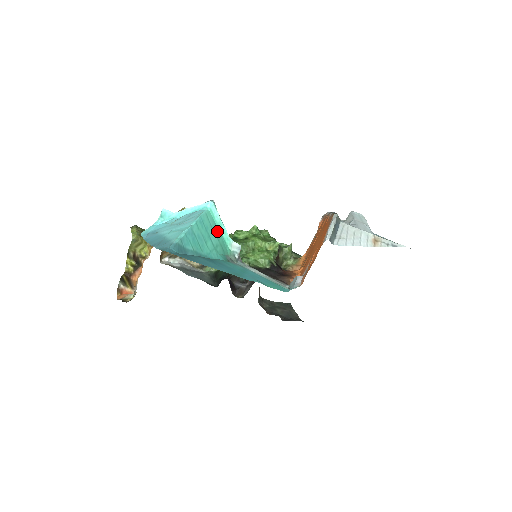
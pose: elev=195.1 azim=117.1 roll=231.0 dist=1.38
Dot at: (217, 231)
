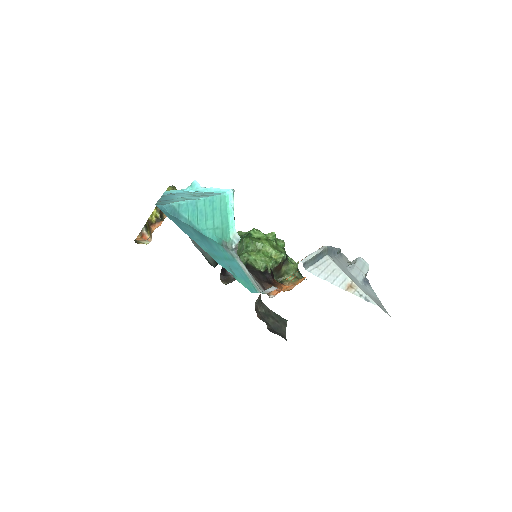
Dot at: (225, 216)
